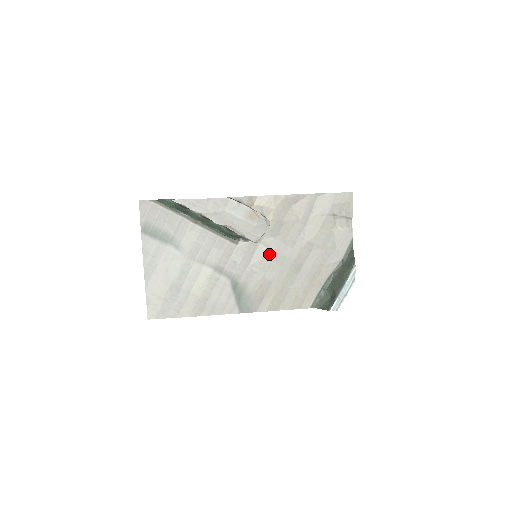
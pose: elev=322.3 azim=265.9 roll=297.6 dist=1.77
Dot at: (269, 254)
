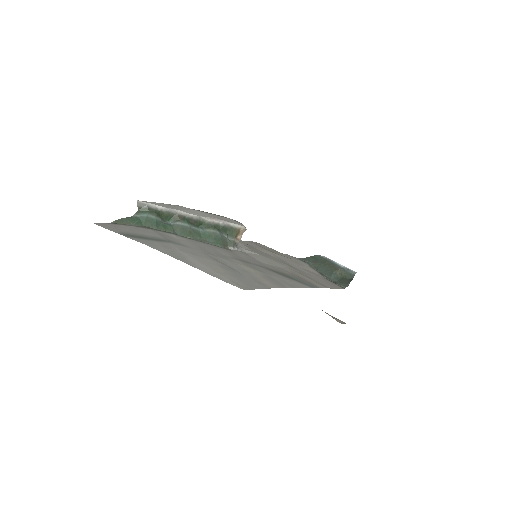
Dot at: (262, 257)
